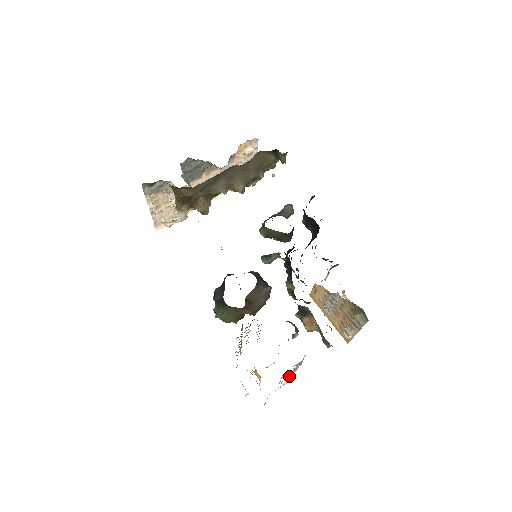
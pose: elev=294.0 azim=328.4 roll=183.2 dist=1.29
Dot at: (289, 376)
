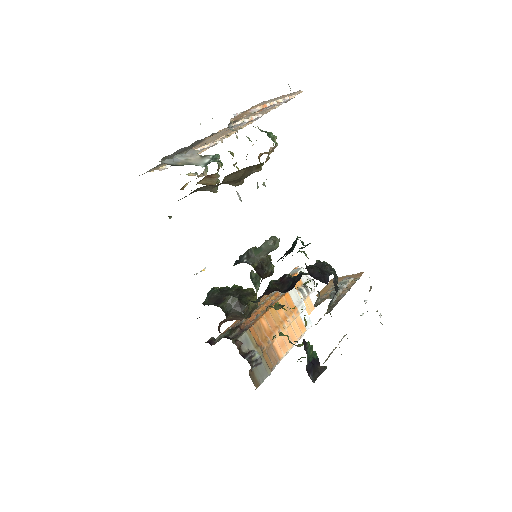
Dot at: occluded
